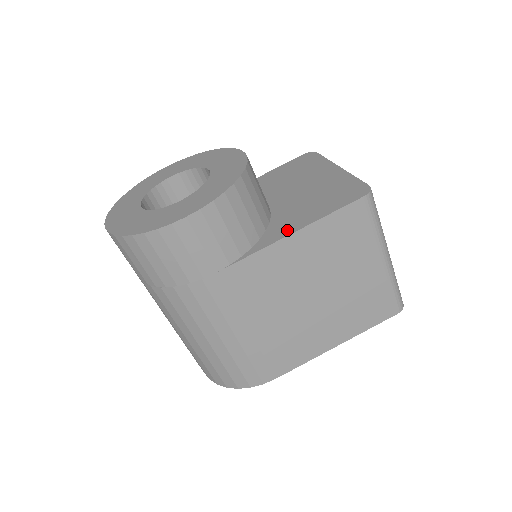
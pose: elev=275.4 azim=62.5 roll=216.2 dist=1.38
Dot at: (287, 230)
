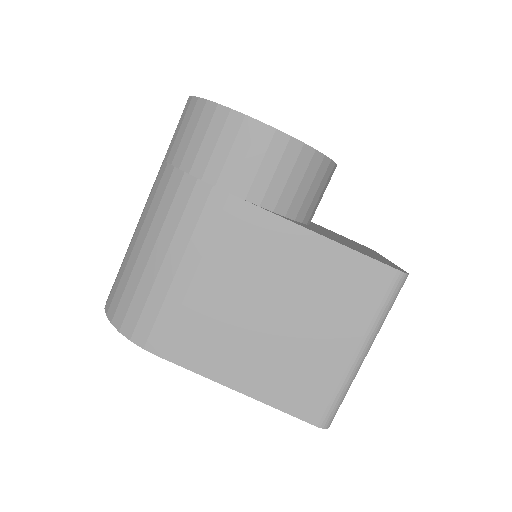
Dot at: (313, 230)
